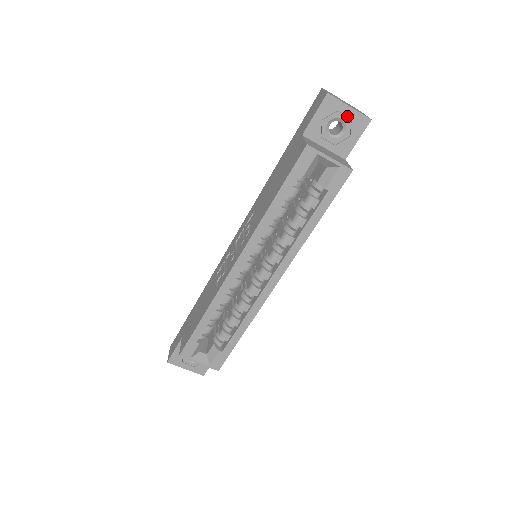
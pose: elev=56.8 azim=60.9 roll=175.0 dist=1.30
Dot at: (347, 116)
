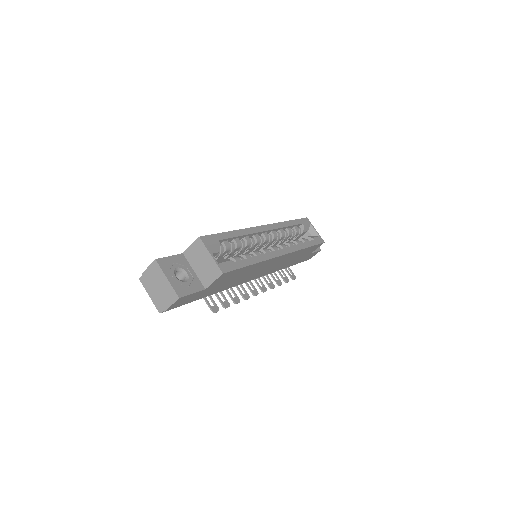
Dot at: occluded
